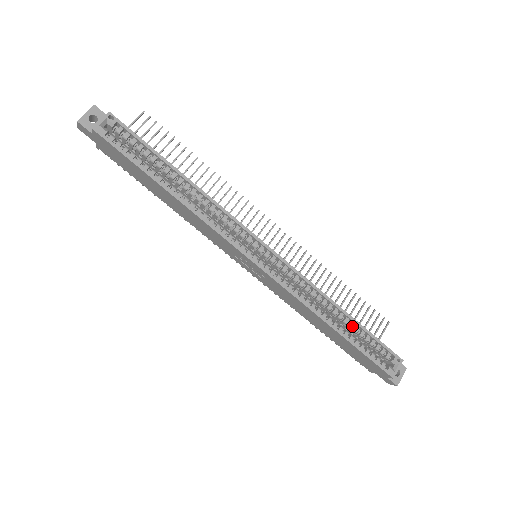
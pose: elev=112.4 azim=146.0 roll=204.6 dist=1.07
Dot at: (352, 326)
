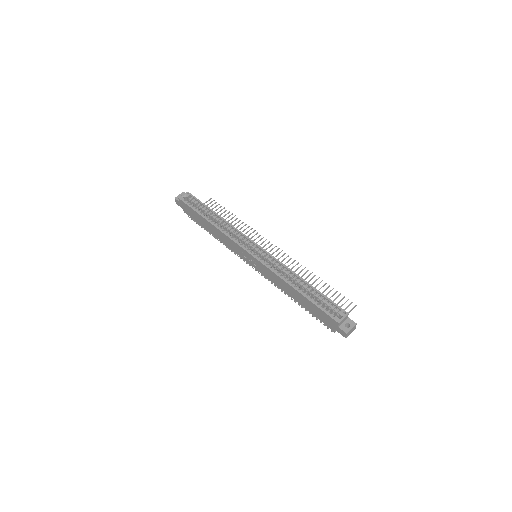
Dot at: (310, 290)
